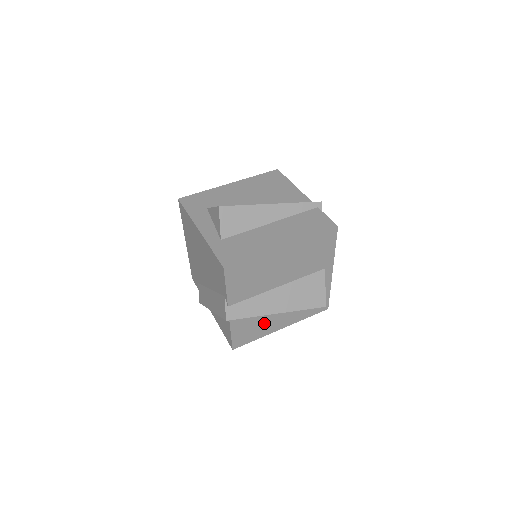
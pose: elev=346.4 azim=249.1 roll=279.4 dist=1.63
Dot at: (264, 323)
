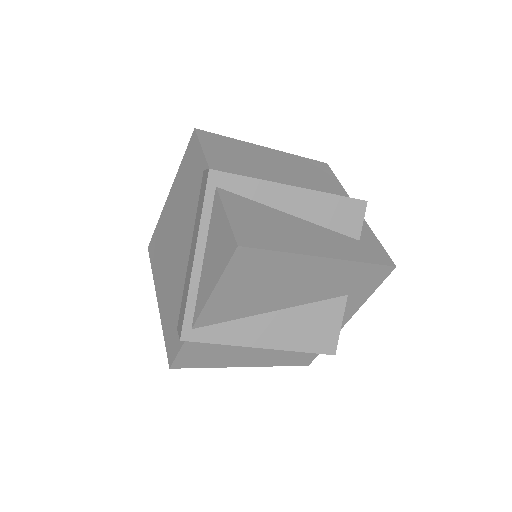
Dot at: (284, 229)
